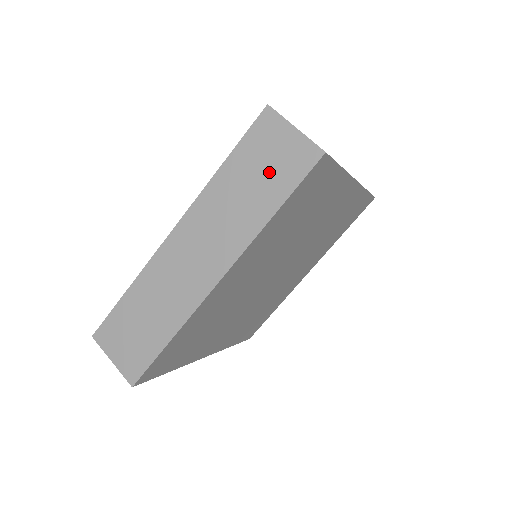
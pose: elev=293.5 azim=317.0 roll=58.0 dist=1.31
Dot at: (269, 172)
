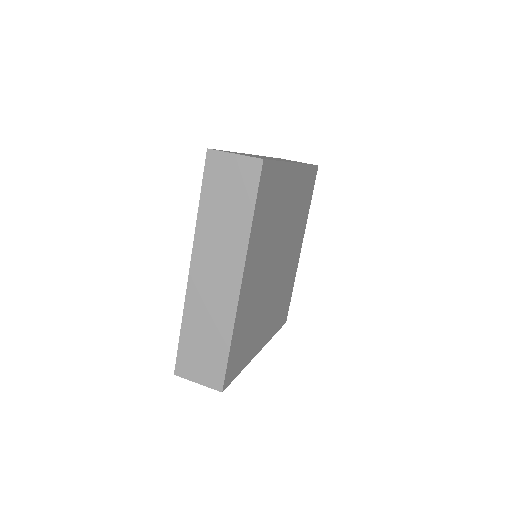
Dot at: (233, 192)
